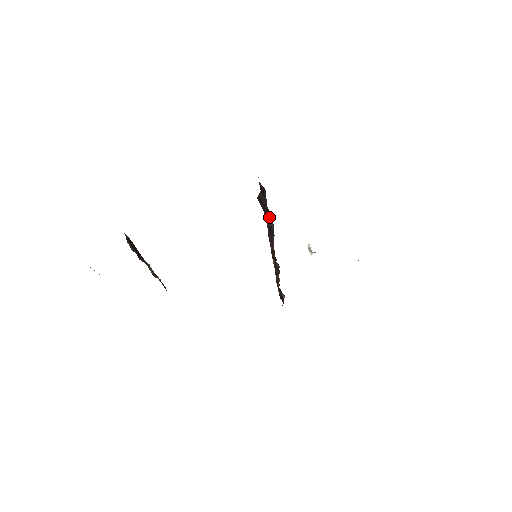
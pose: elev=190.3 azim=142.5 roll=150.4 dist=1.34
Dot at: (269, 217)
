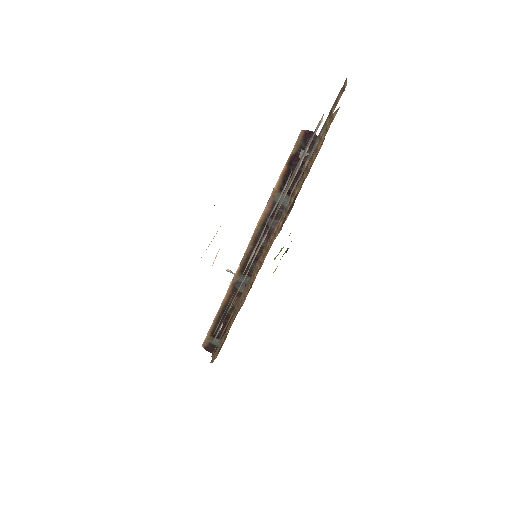
Dot at: occluded
